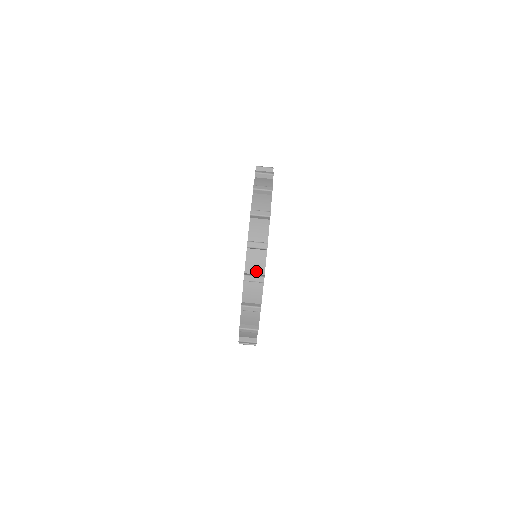
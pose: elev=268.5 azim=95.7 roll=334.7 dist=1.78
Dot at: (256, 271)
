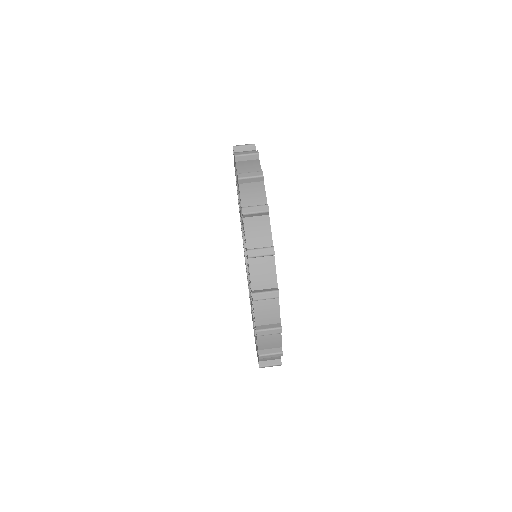
Dot at: occluded
